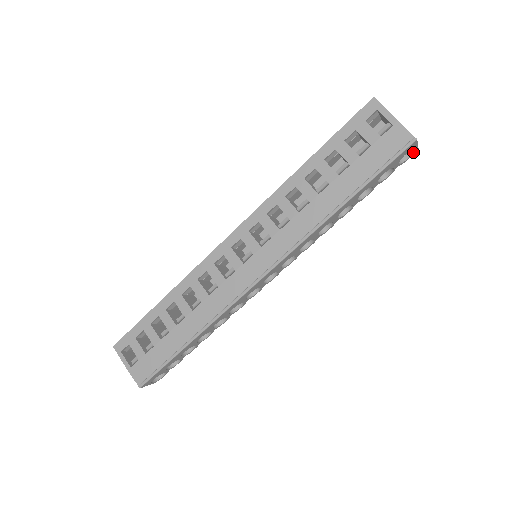
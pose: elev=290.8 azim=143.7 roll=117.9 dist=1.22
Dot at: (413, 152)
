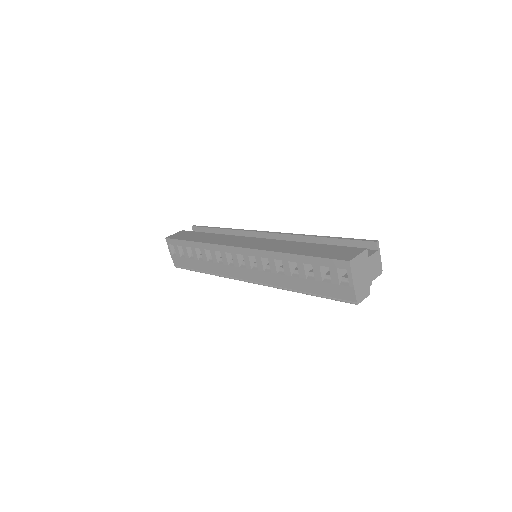
Dot at: occluded
